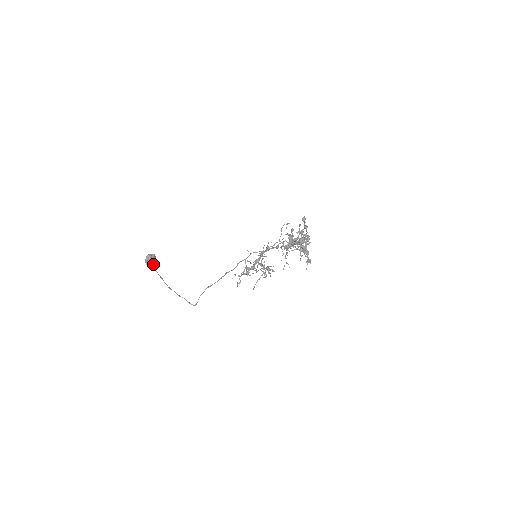
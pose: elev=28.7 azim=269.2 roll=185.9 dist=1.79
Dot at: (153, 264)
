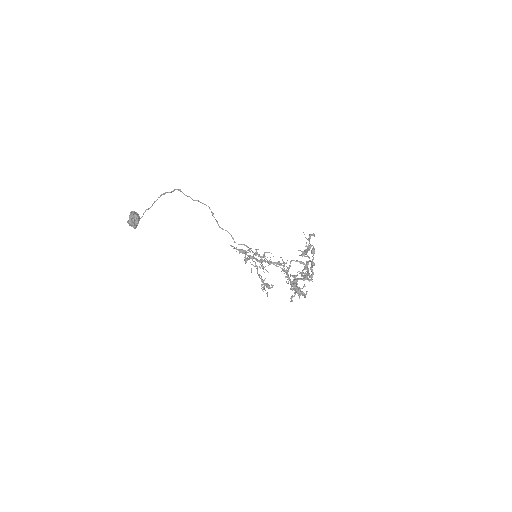
Dot at: occluded
